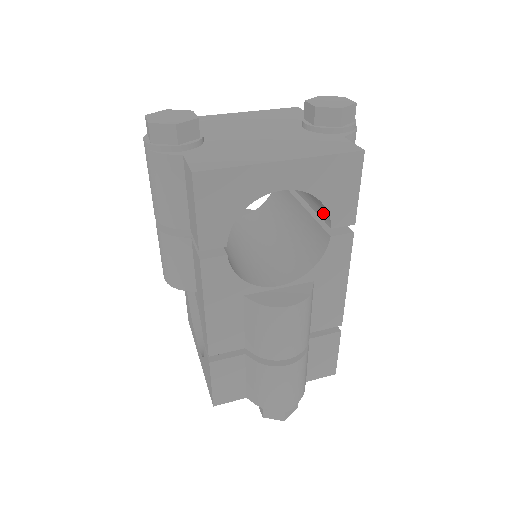
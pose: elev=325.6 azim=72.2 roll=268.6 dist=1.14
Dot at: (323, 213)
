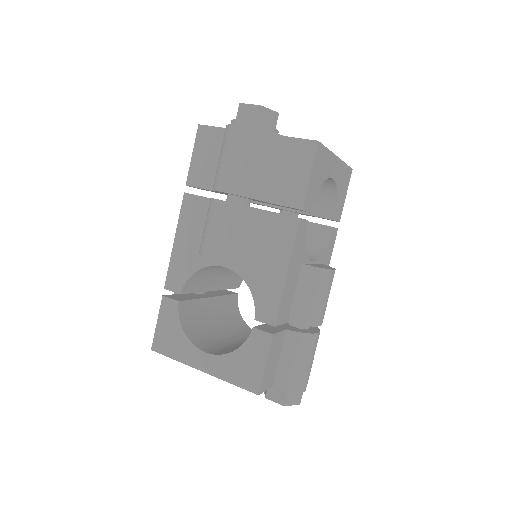
Dot at: (324, 211)
